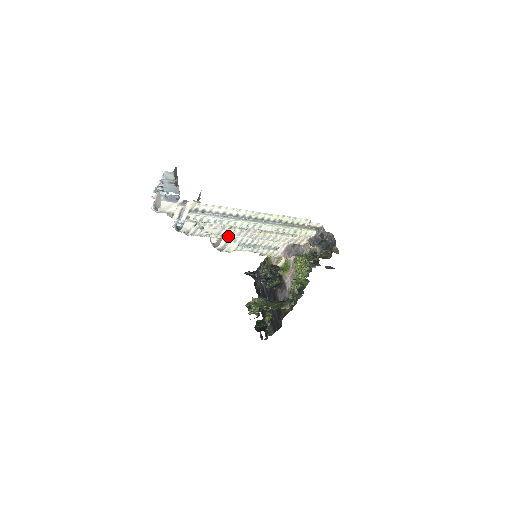
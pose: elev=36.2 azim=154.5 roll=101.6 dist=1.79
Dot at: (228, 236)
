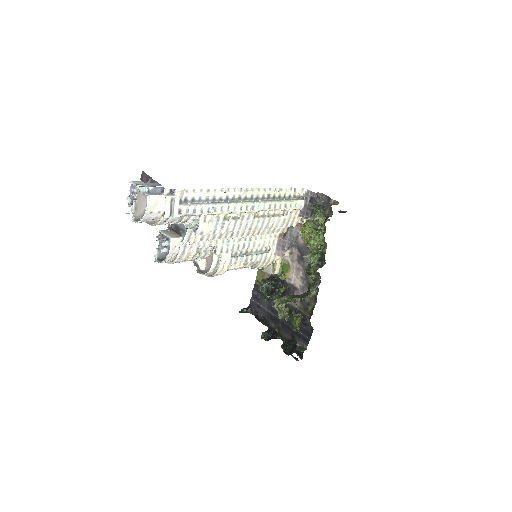
Dot at: (219, 246)
